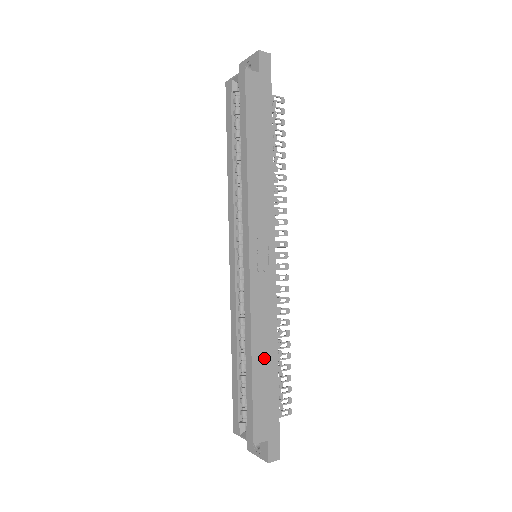
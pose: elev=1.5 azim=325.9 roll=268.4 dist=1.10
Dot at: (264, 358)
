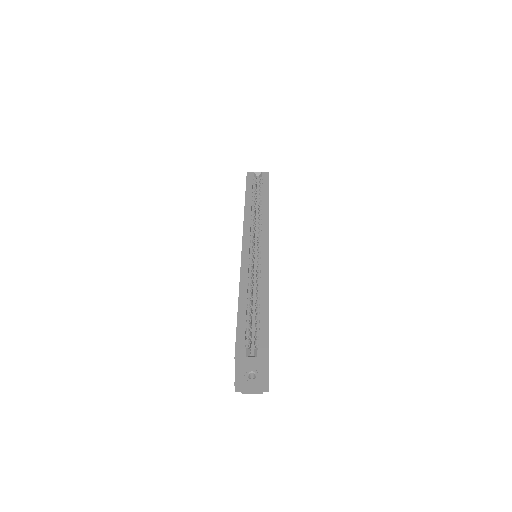
Dot at: occluded
